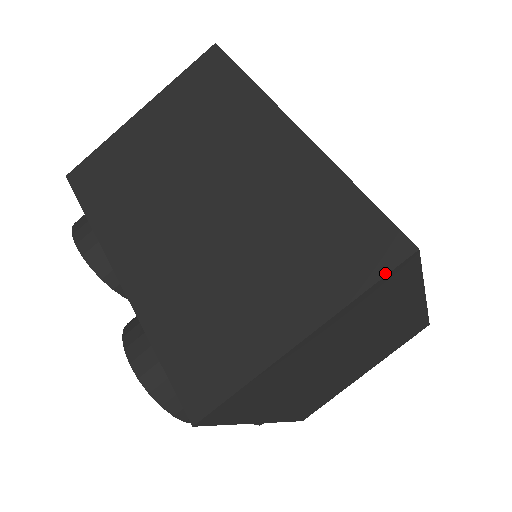
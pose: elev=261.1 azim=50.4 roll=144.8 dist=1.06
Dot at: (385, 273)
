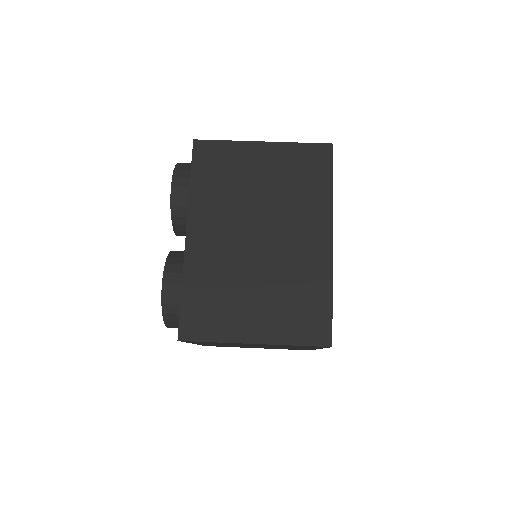
Dot at: (311, 345)
